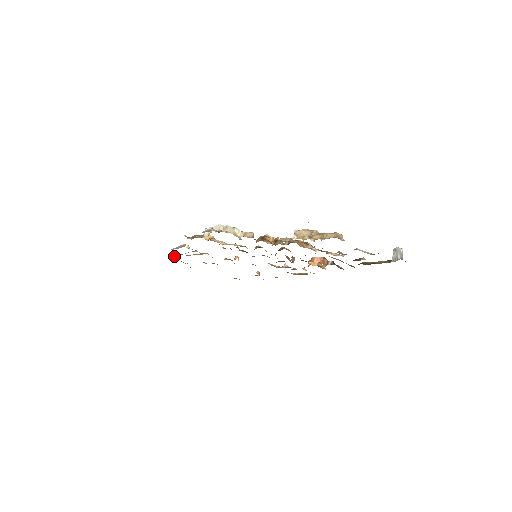
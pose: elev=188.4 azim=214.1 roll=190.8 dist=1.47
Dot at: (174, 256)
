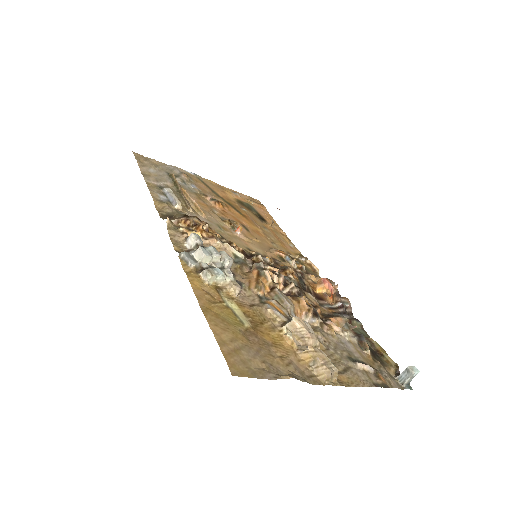
Dot at: (172, 178)
